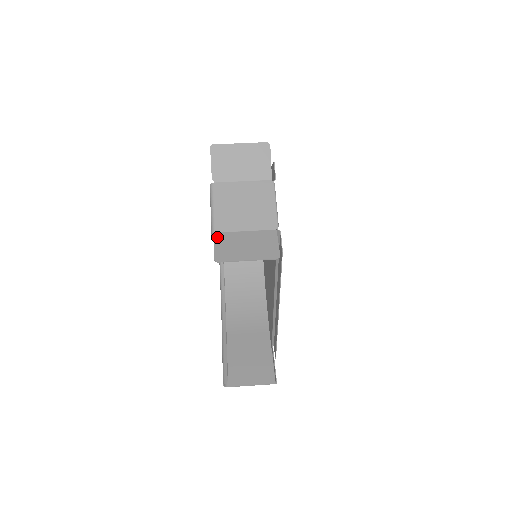
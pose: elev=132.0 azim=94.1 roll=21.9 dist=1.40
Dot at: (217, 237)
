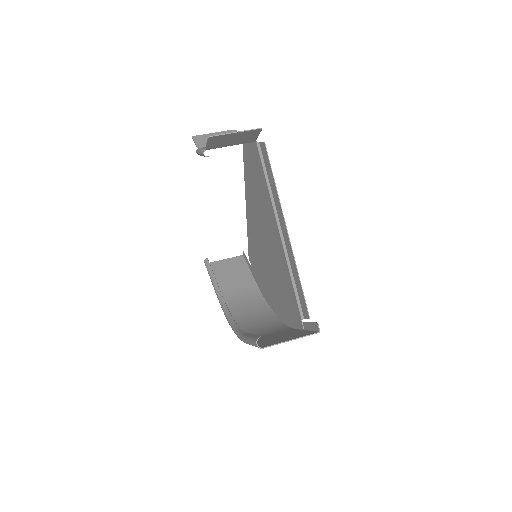
Dot at: (208, 147)
